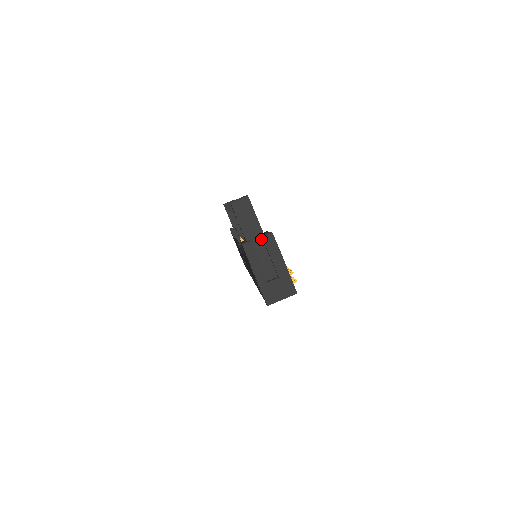
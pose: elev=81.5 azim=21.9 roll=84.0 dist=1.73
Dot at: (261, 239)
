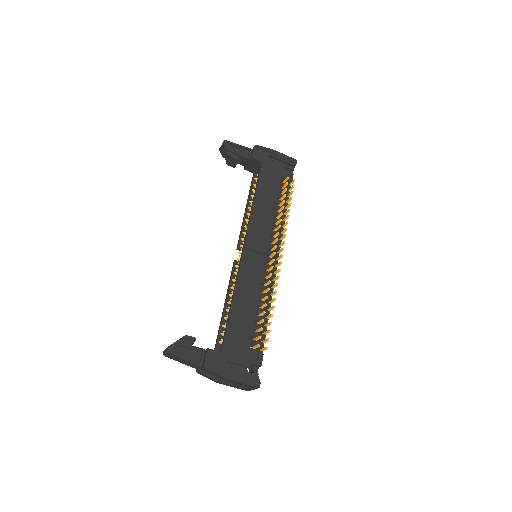
Dot at: (203, 368)
